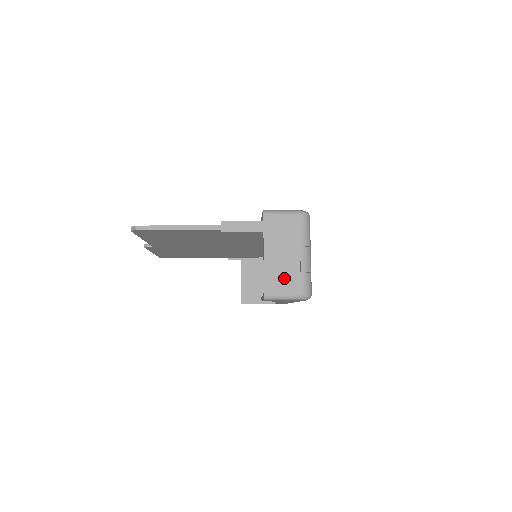
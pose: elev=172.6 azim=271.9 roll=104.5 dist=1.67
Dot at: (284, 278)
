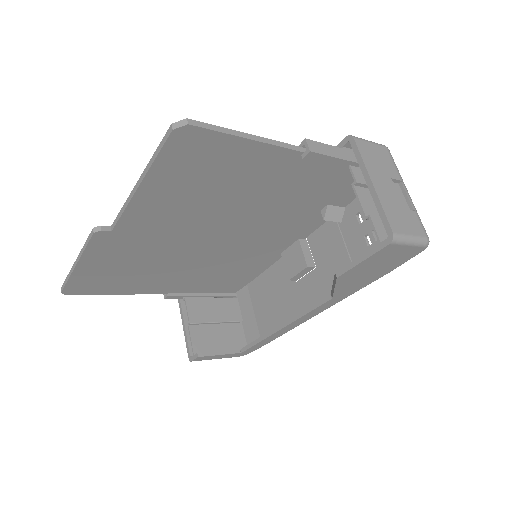
Dot at: (403, 215)
